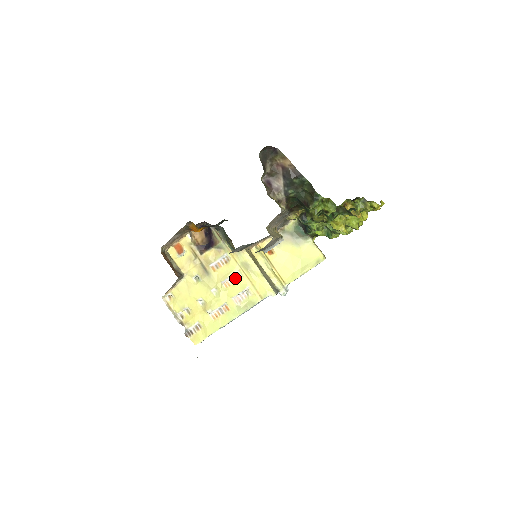
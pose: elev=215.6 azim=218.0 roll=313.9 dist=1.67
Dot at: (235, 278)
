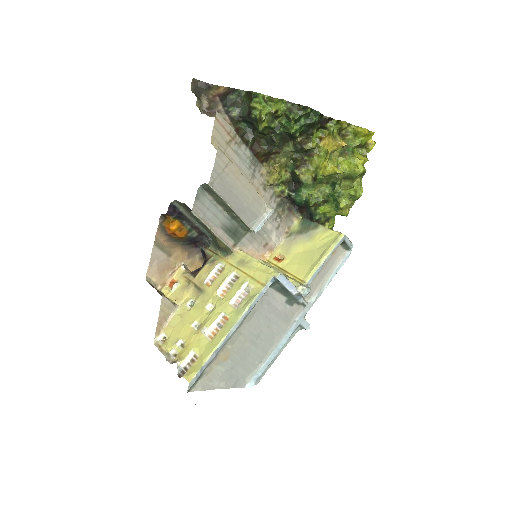
Dot at: (232, 282)
